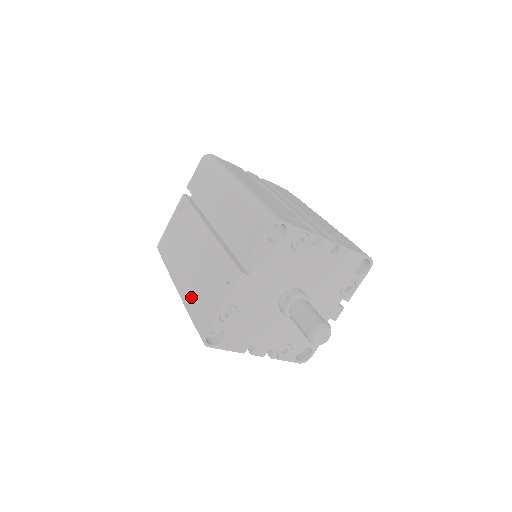
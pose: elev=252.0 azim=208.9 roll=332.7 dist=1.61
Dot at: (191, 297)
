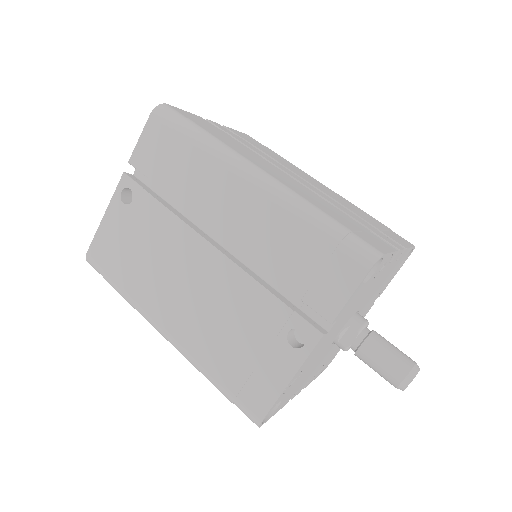
Dot at: (210, 357)
